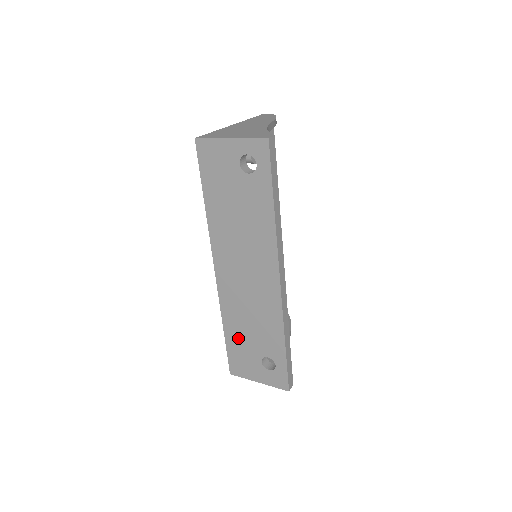
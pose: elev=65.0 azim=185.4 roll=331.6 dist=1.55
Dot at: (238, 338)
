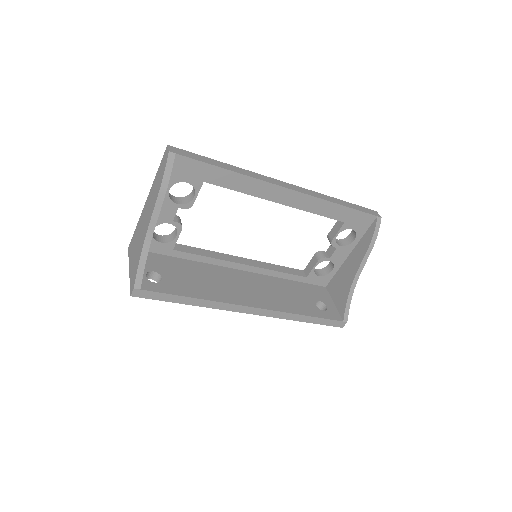
Dot at: occluded
